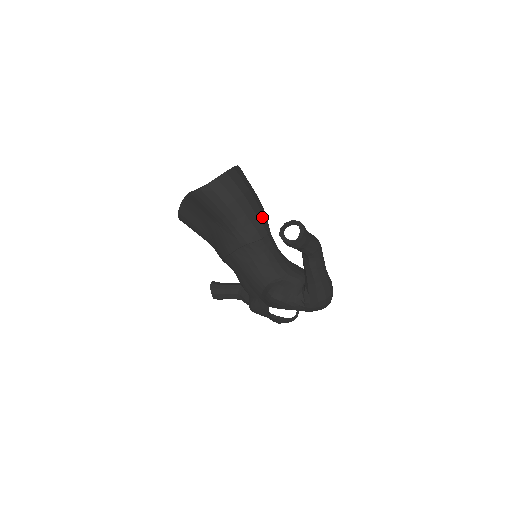
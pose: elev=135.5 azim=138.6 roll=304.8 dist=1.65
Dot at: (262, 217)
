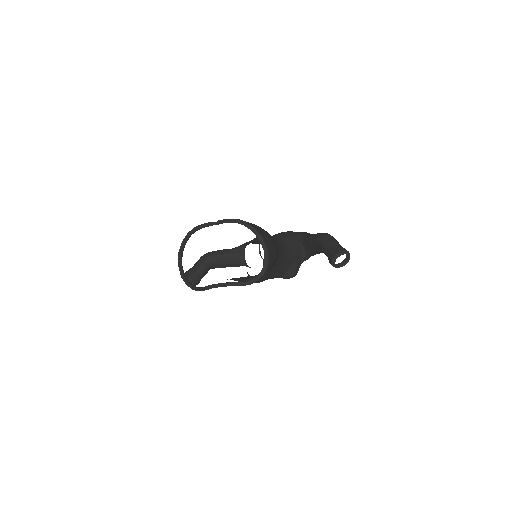
Dot at: (276, 242)
